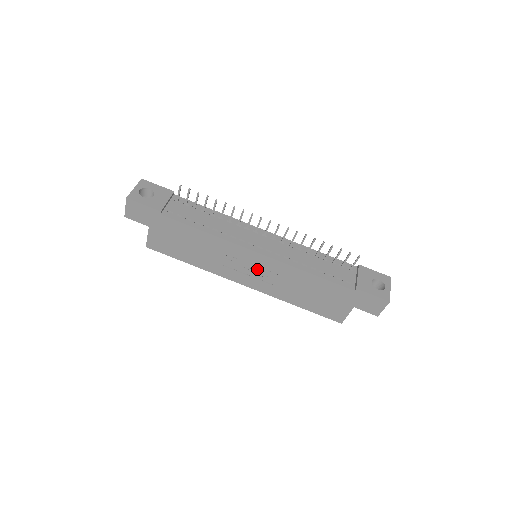
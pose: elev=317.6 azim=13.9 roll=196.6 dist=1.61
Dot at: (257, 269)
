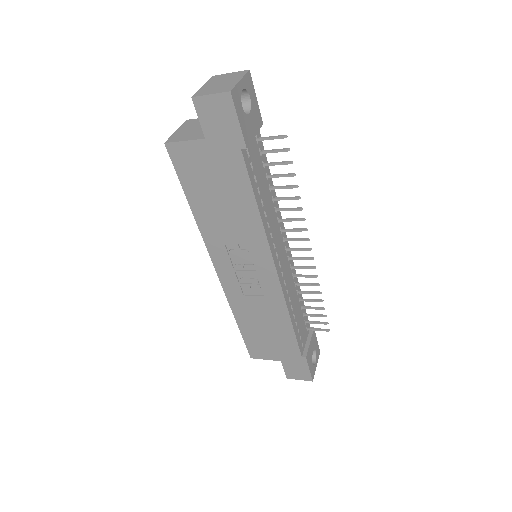
Dot at: (252, 276)
